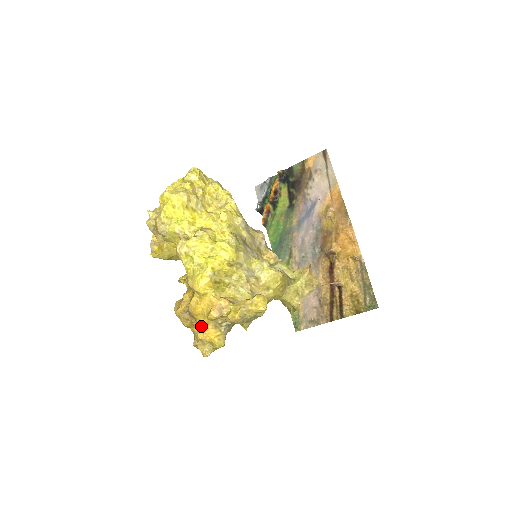
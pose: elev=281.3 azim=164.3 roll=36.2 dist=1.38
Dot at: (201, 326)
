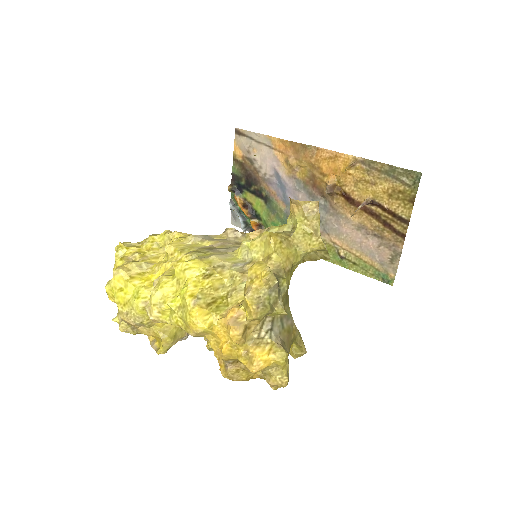
Dot at: (244, 360)
